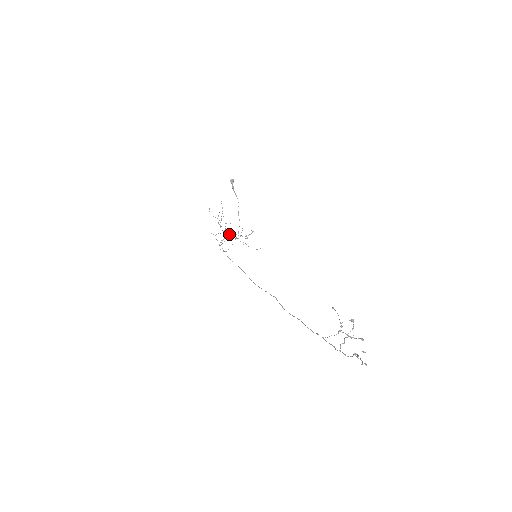
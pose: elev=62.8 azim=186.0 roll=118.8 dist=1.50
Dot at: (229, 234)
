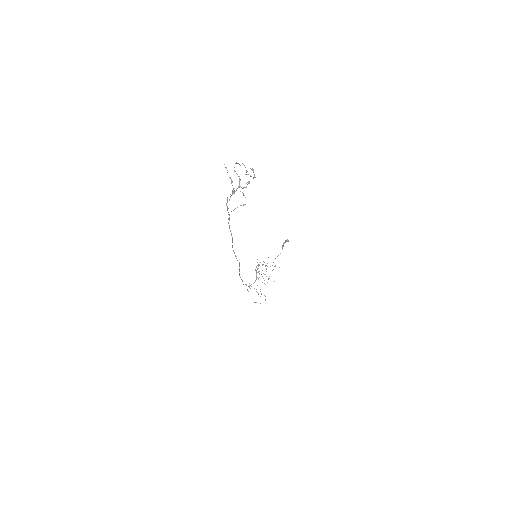
Dot at: occluded
